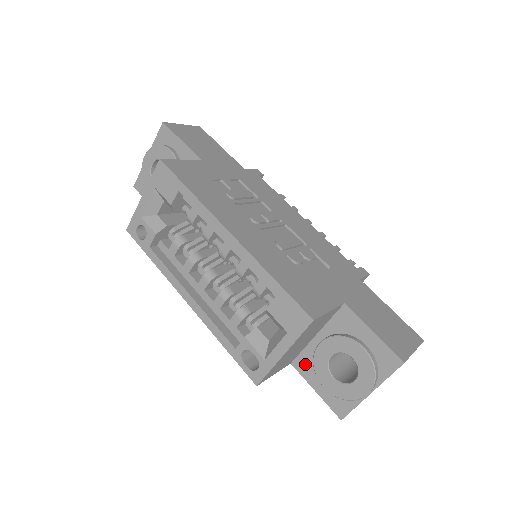
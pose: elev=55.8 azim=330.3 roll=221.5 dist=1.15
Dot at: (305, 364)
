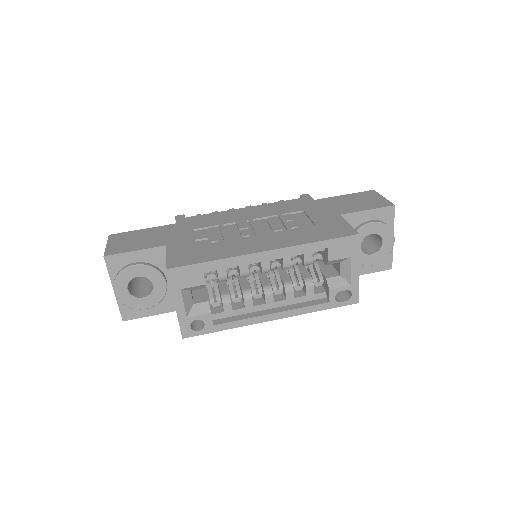
Dot at: occluded
